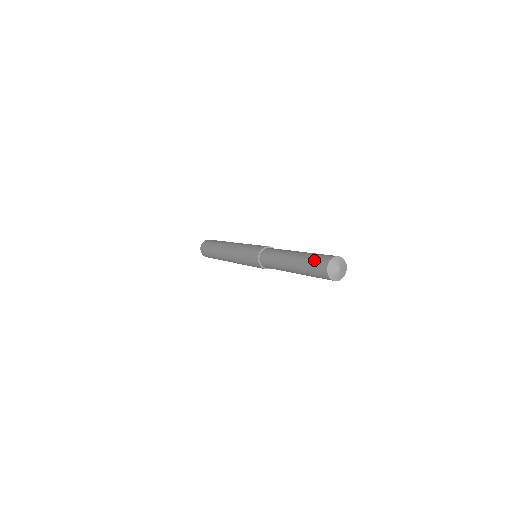
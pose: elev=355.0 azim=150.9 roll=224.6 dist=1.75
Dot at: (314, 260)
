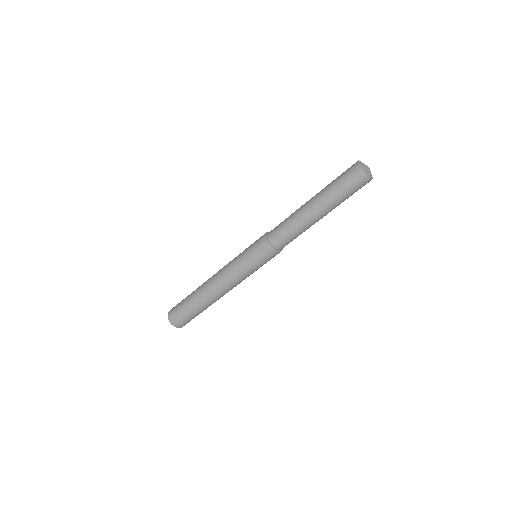
Dot at: occluded
